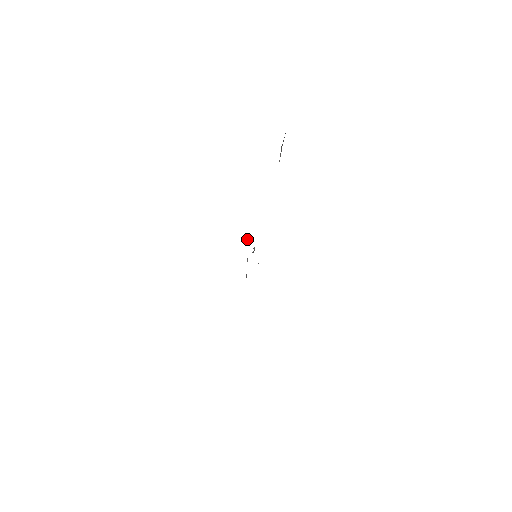
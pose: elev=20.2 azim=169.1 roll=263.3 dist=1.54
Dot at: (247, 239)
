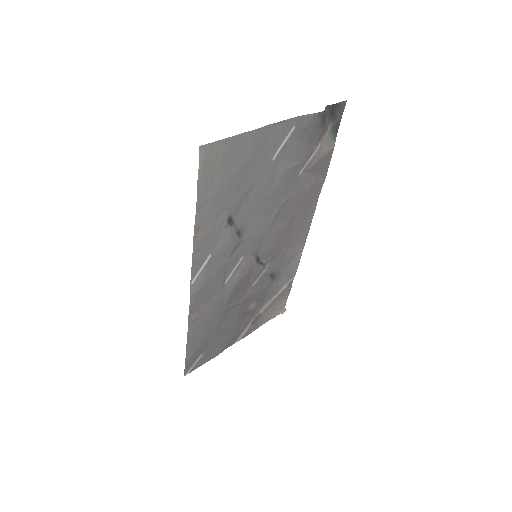
Dot at: (285, 310)
